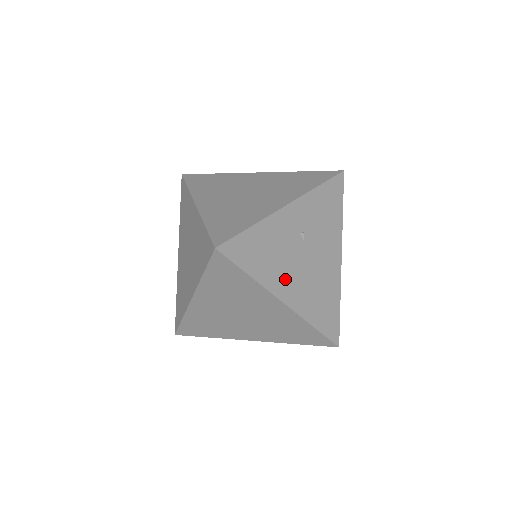
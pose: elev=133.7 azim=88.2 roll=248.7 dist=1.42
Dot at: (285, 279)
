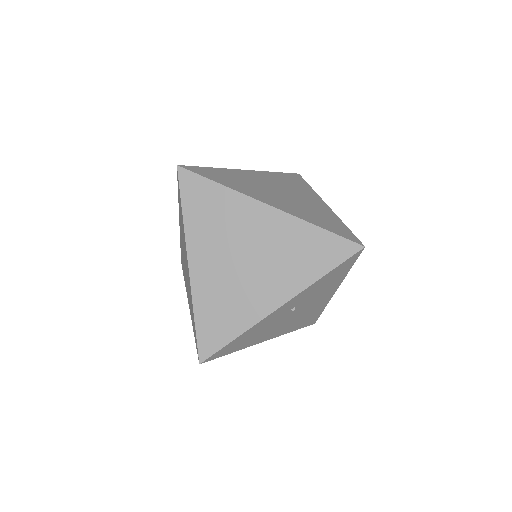
Dot at: (268, 334)
